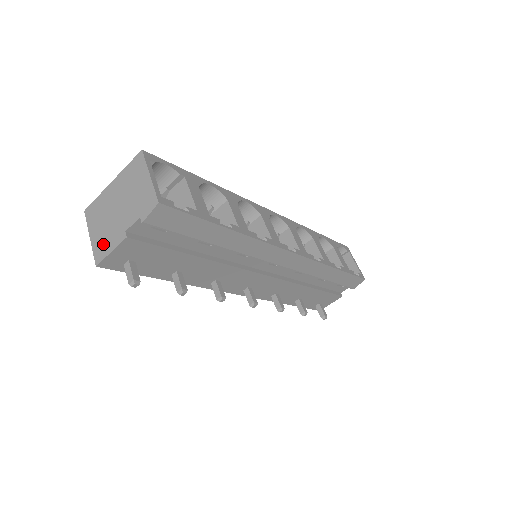
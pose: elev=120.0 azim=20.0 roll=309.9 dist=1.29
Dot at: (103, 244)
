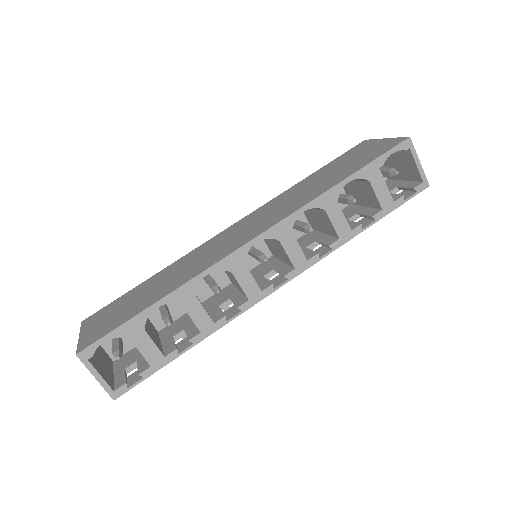
Dot at: occluded
